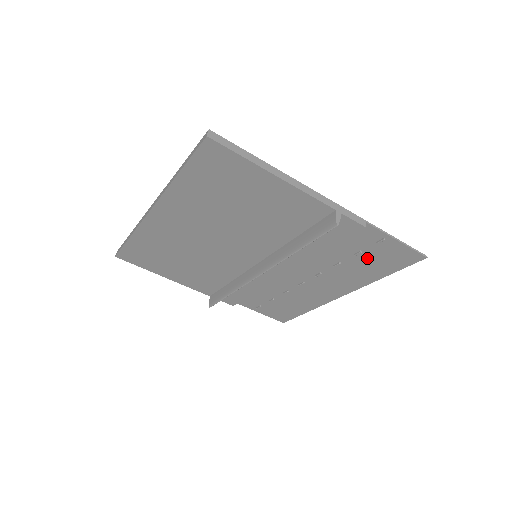
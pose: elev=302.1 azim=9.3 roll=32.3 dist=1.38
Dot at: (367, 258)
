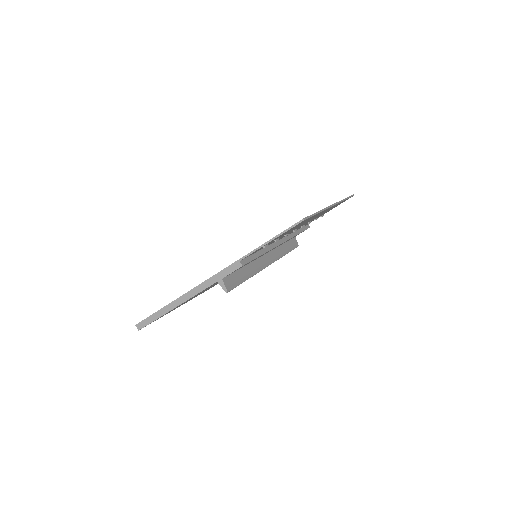
Dot at: occluded
